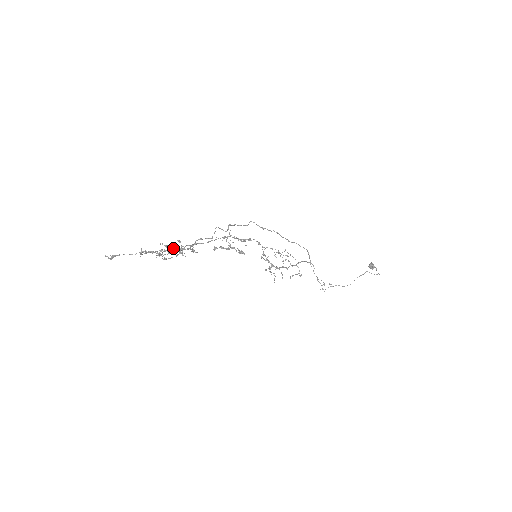
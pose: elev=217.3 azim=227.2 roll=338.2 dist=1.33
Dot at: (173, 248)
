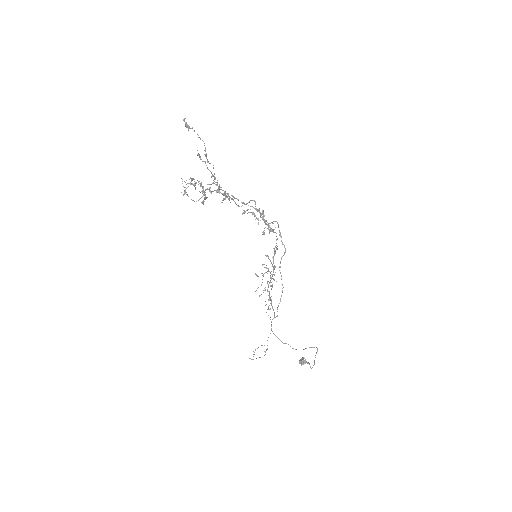
Dot at: occluded
